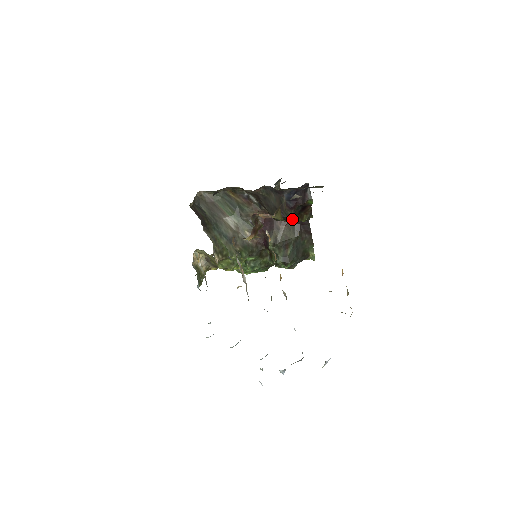
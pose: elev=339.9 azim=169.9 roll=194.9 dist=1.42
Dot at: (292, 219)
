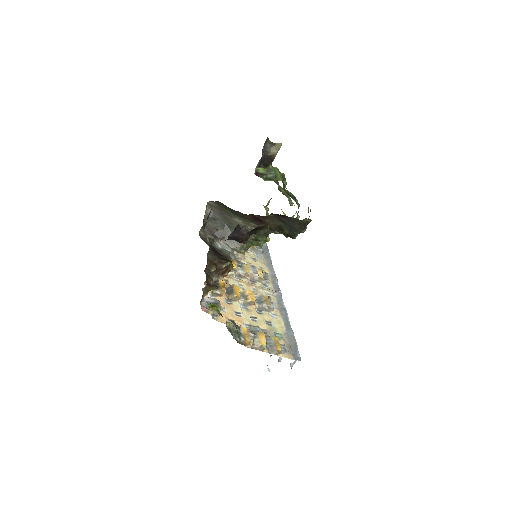
Dot at: occluded
